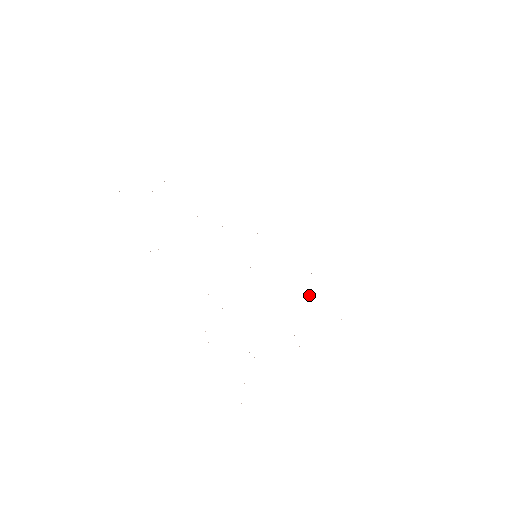
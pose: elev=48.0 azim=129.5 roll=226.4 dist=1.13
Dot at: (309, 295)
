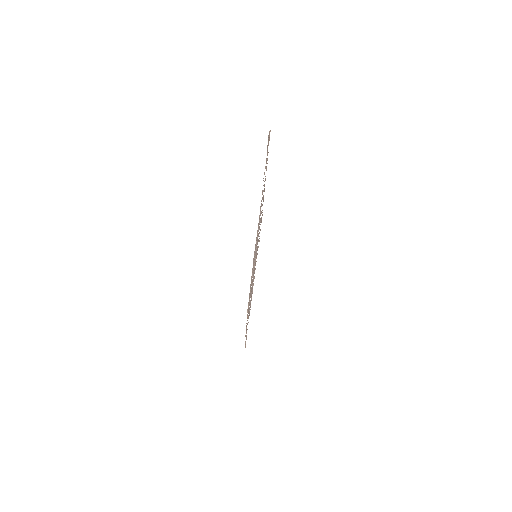
Dot at: occluded
